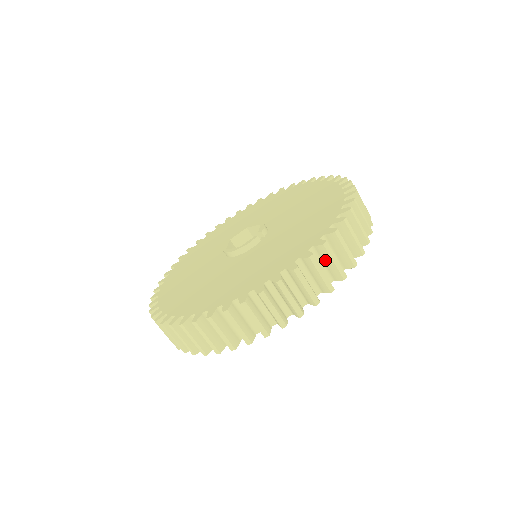
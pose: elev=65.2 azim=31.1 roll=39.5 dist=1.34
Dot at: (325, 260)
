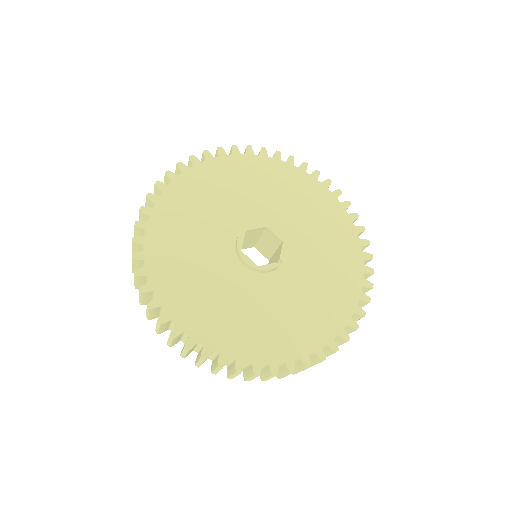
Dot at: (324, 351)
